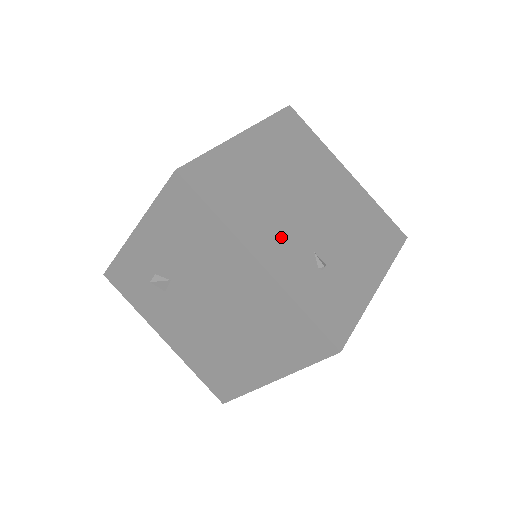
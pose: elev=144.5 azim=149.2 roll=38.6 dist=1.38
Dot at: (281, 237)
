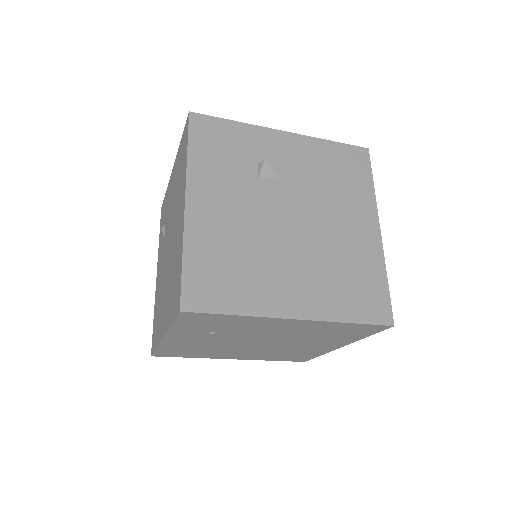
Dot at: occluded
